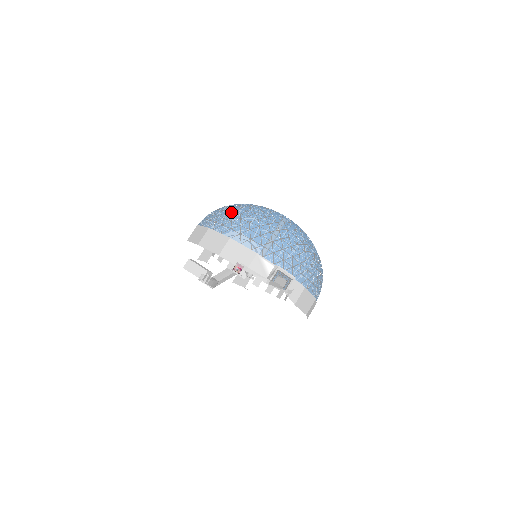
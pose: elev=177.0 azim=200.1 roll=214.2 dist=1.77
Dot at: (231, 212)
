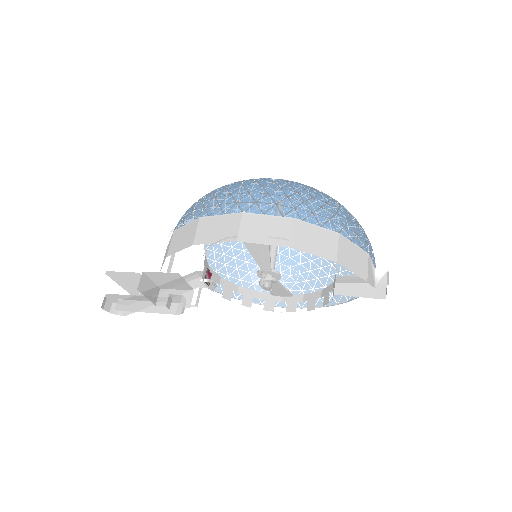
Dot at: (303, 192)
